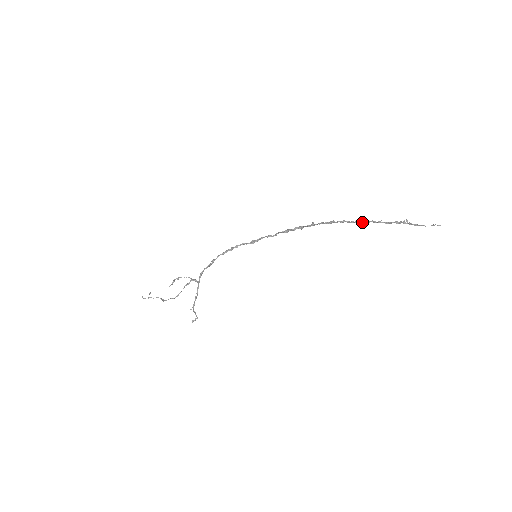
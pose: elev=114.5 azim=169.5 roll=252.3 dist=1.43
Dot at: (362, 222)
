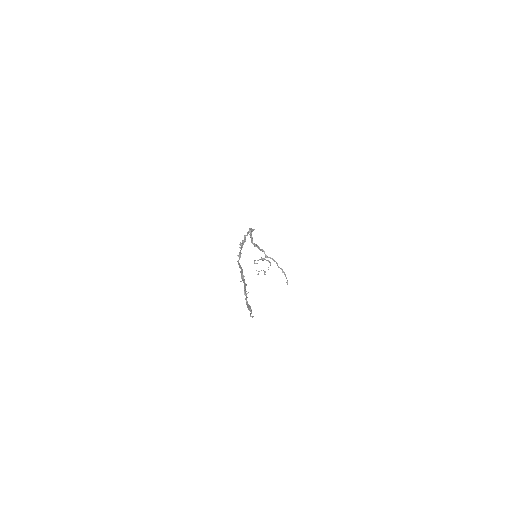
Dot at: (241, 271)
